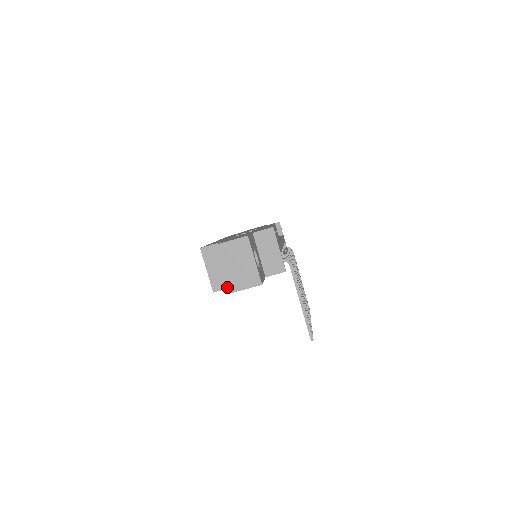
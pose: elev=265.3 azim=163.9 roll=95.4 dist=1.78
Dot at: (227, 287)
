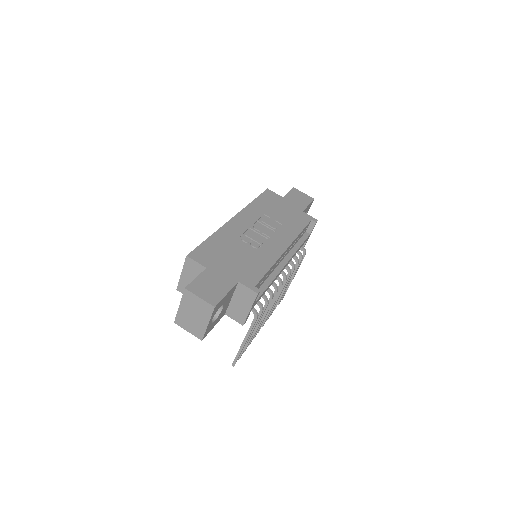
Dot at: (175, 318)
